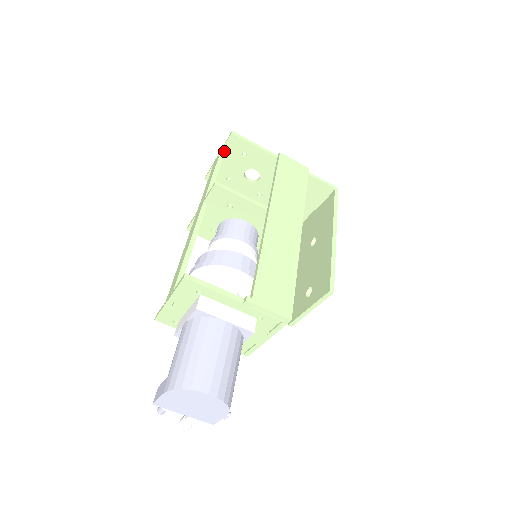
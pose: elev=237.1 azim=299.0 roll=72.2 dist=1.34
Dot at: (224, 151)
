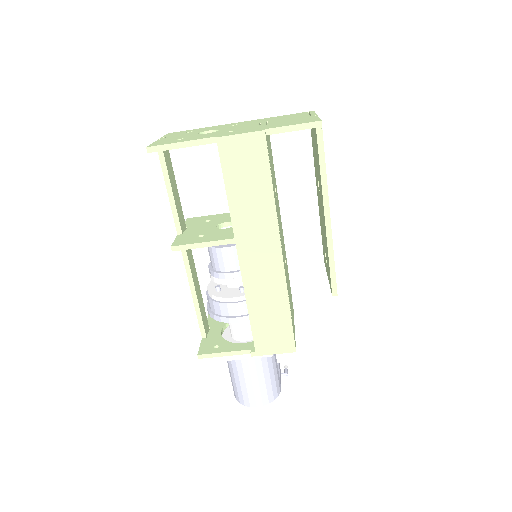
Dot at: occluded
